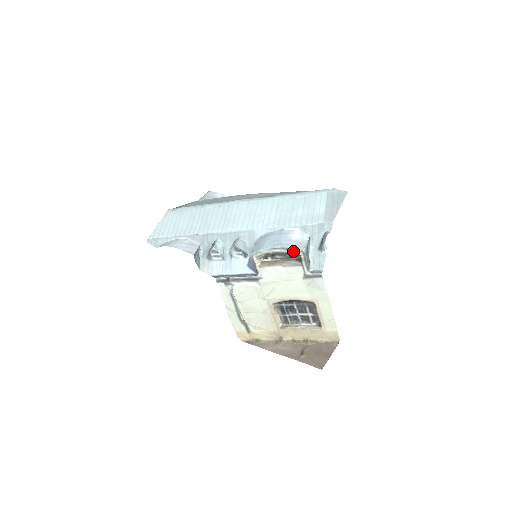
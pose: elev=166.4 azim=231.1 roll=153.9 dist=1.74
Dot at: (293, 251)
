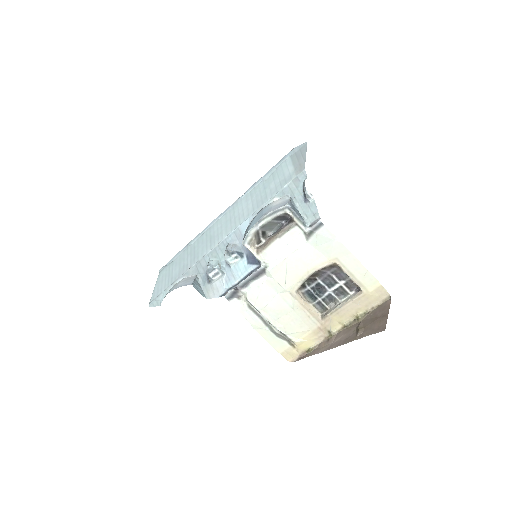
Dot at: (278, 213)
